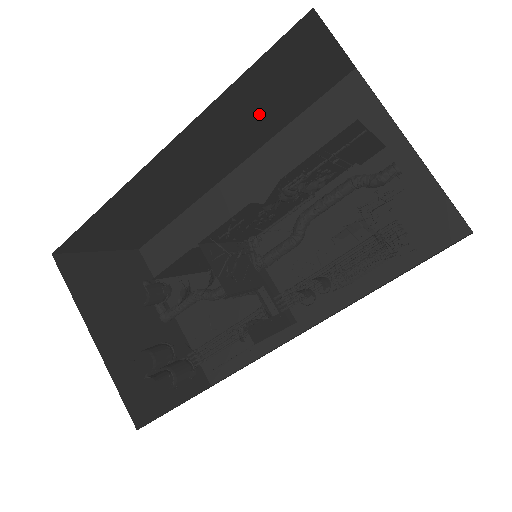
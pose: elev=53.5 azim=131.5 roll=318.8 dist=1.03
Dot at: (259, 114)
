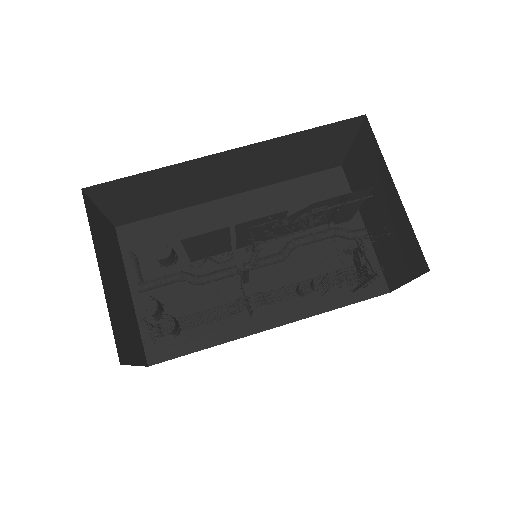
Dot at: (285, 162)
